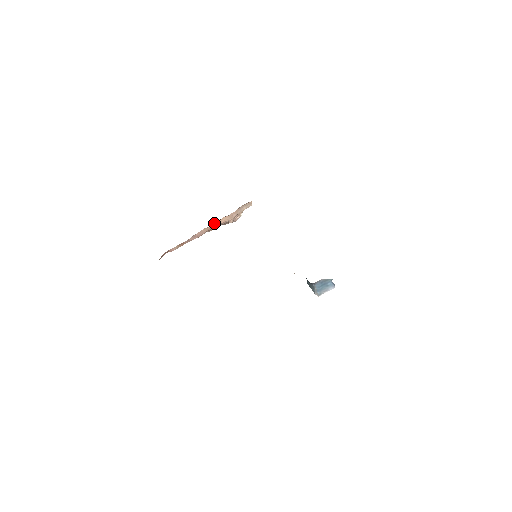
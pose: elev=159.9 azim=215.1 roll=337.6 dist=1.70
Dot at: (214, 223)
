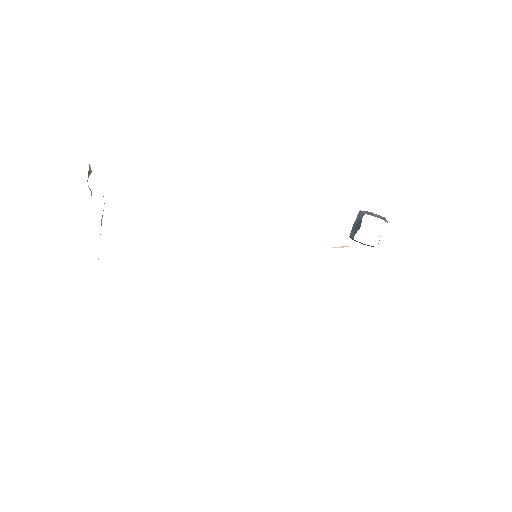
Dot at: occluded
